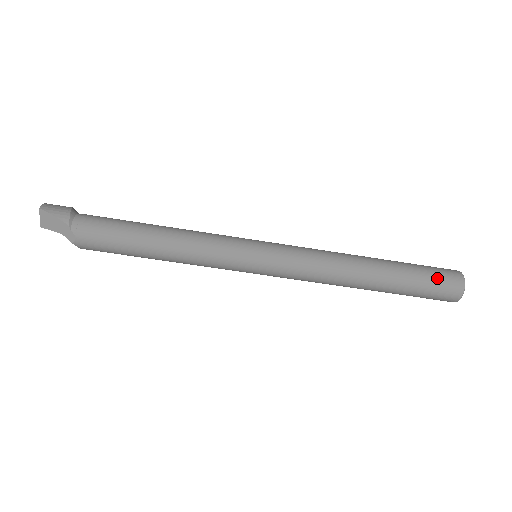
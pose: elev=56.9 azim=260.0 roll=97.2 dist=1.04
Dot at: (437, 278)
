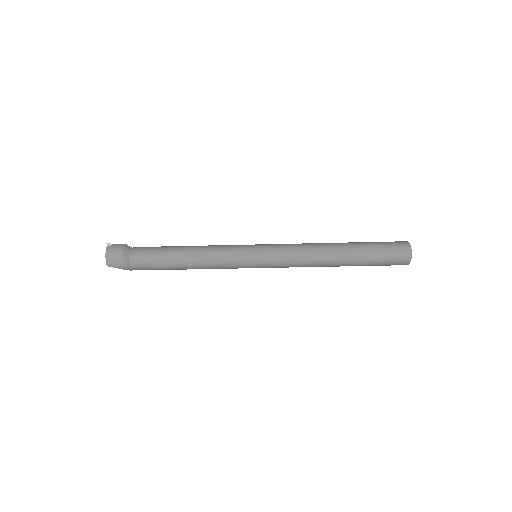
Dot at: (388, 264)
